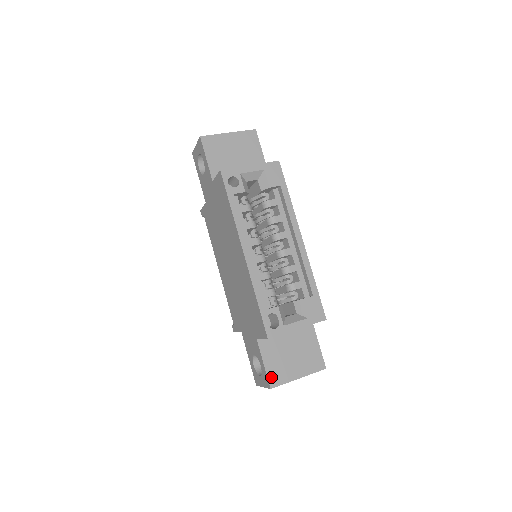
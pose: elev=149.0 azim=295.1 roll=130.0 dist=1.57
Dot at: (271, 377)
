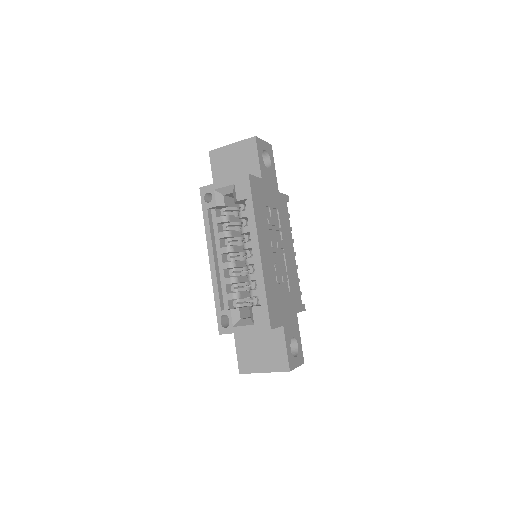
Dot at: (241, 365)
